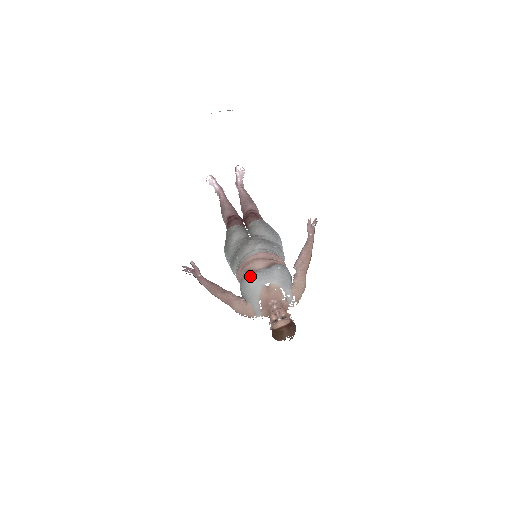
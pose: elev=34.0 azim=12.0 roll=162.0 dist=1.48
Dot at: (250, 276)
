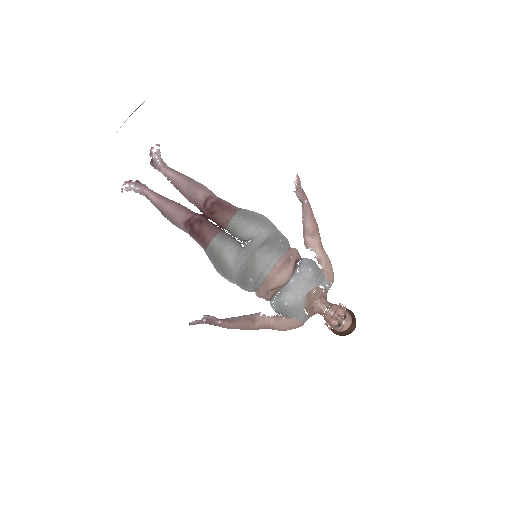
Dot at: (288, 298)
